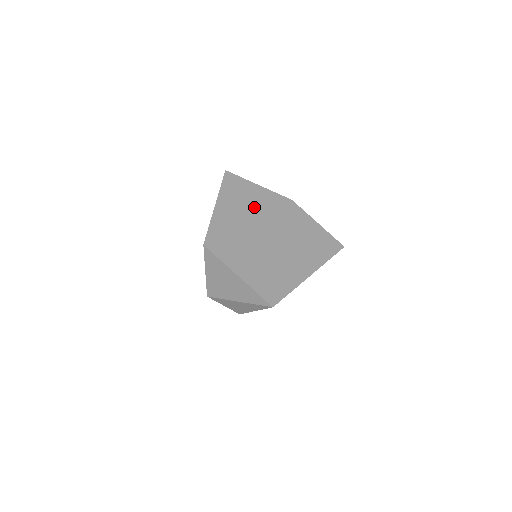
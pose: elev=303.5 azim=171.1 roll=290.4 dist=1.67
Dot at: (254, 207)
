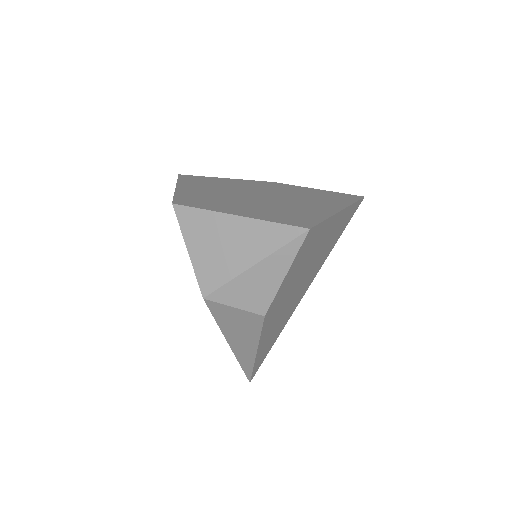
Dot at: (229, 186)
